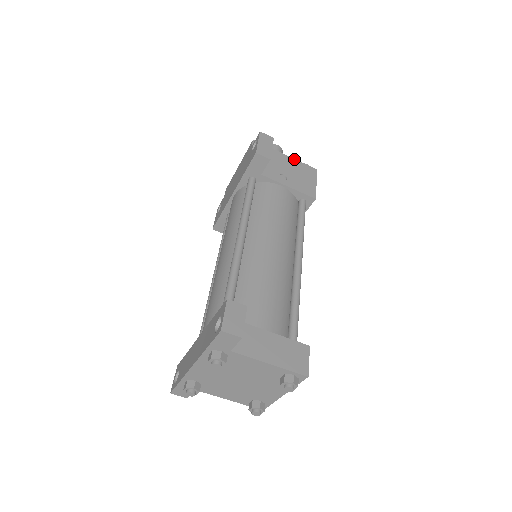
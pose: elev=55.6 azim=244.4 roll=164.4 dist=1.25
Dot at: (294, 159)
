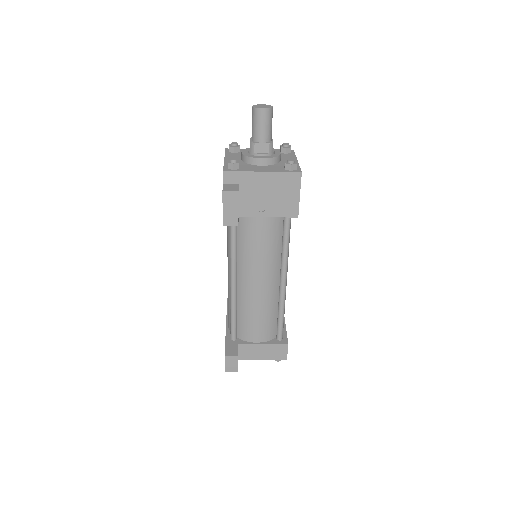
Dot at: (273, 173)
